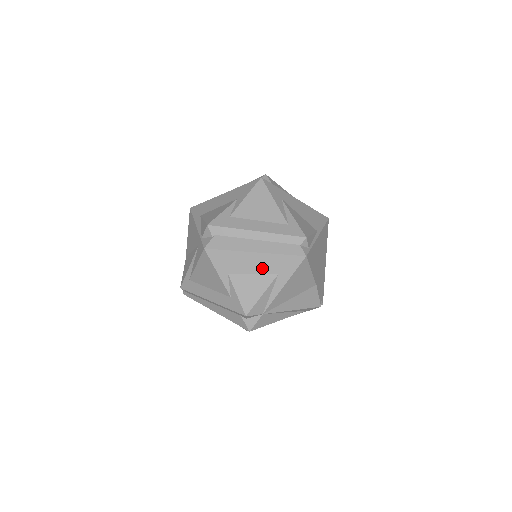
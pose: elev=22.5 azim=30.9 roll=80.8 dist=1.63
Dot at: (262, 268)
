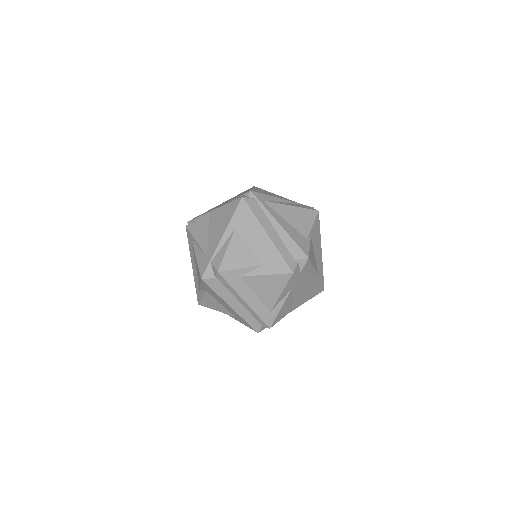
Dot at: (229, 309)
